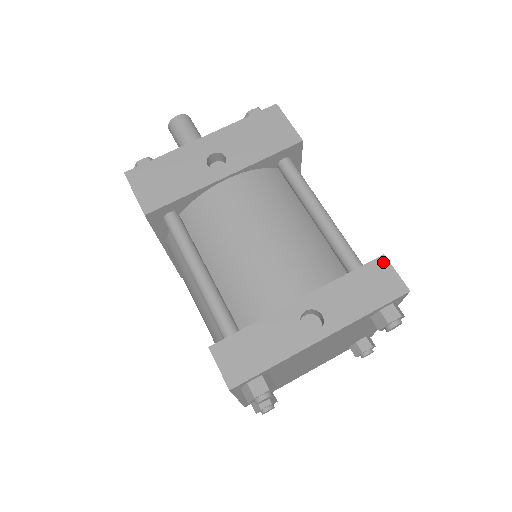
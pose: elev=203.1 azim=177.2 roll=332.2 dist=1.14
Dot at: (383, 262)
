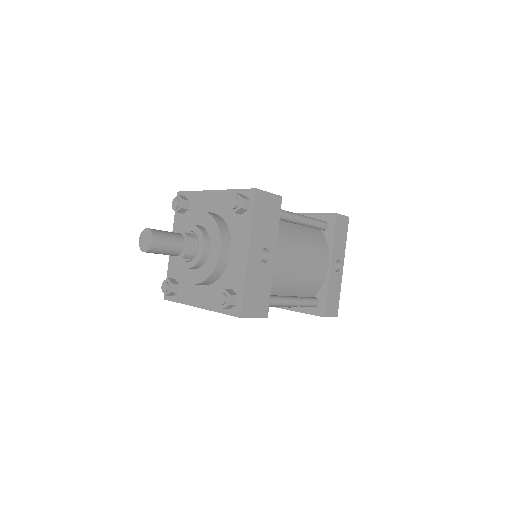
Dot at: (338, 217)
